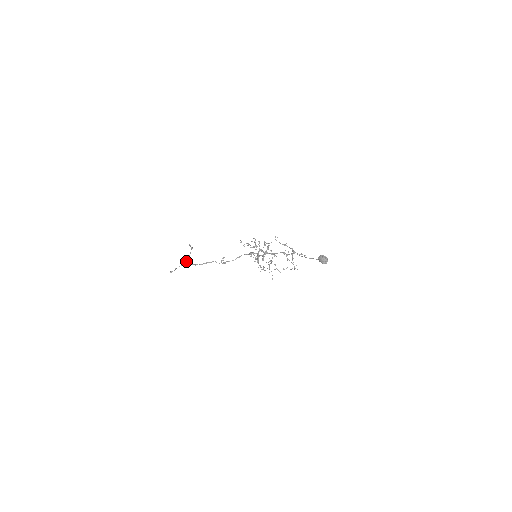
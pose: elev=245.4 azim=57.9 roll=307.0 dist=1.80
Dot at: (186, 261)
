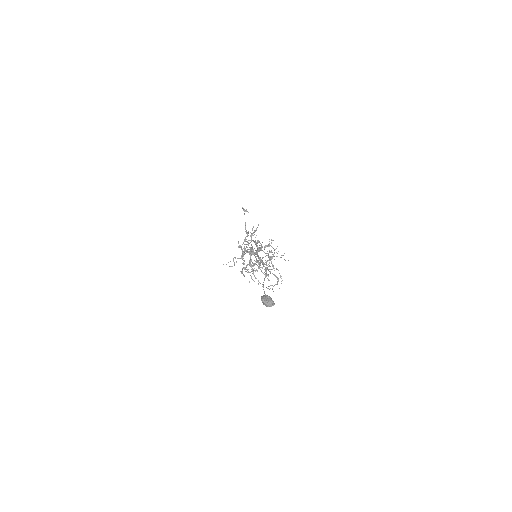
Dot at: occluded
